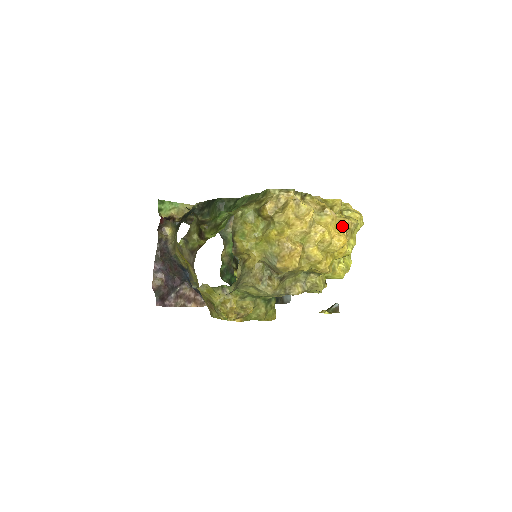
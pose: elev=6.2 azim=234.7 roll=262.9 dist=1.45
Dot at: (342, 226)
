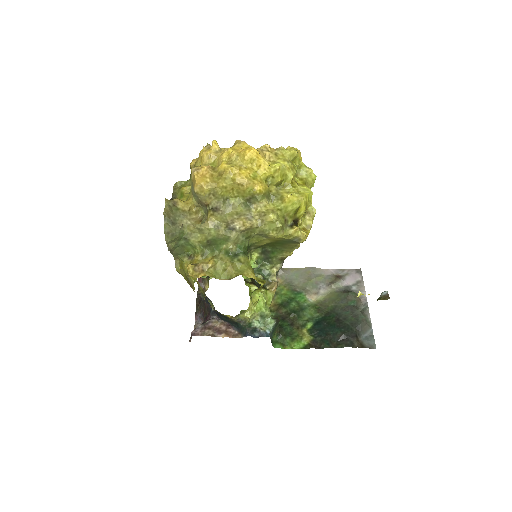
Dot at: occluded
